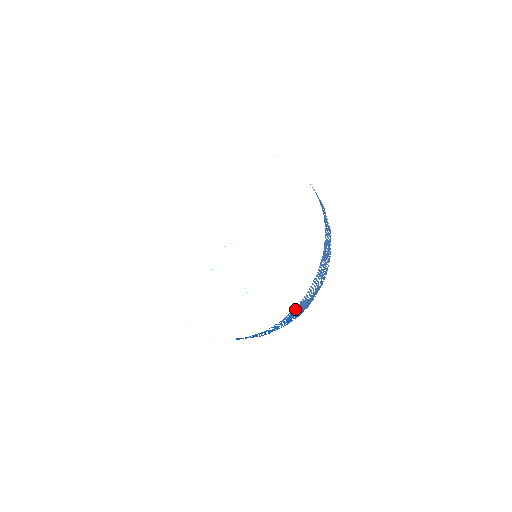
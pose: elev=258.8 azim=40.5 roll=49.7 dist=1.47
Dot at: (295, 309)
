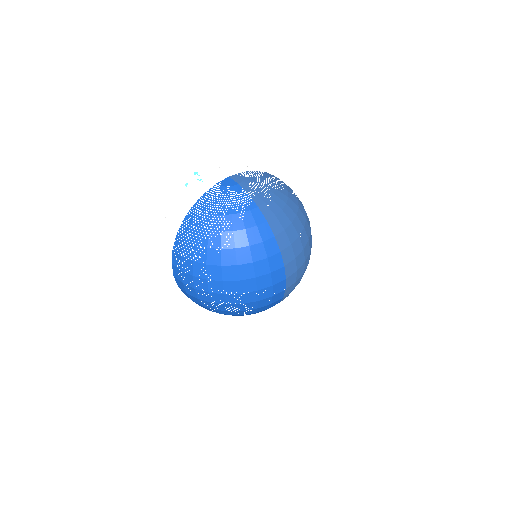
Dot at: (229, 179)
